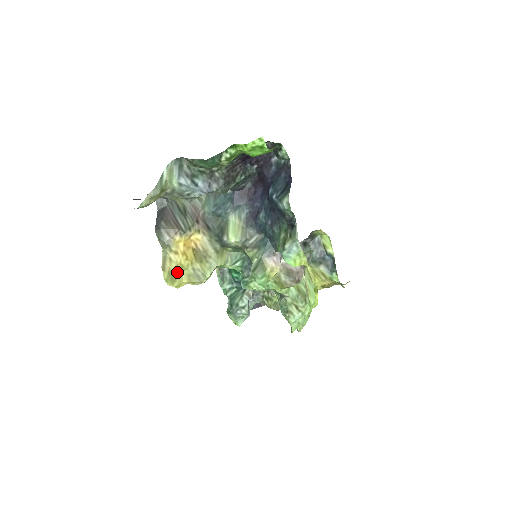
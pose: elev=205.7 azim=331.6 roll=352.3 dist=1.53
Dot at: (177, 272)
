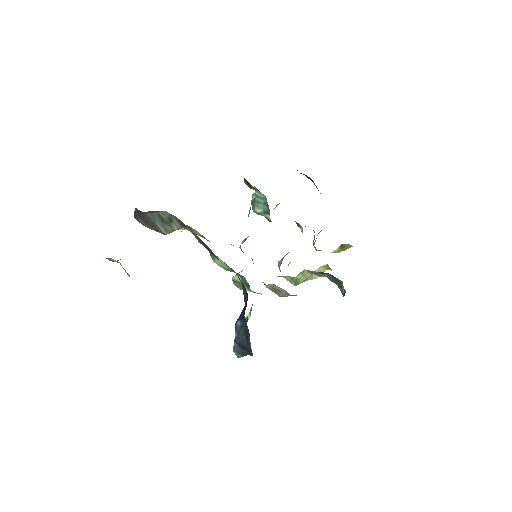
Dot at: occluded
